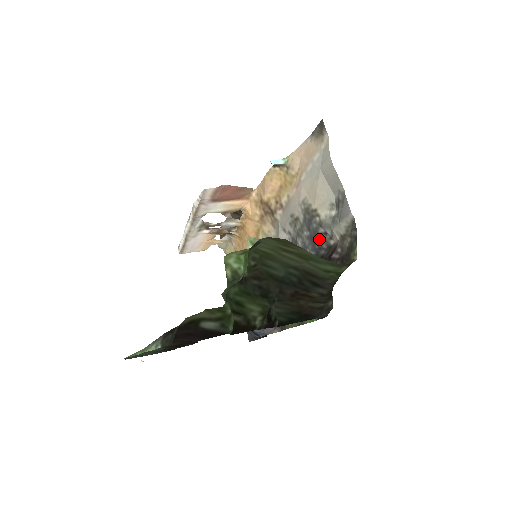
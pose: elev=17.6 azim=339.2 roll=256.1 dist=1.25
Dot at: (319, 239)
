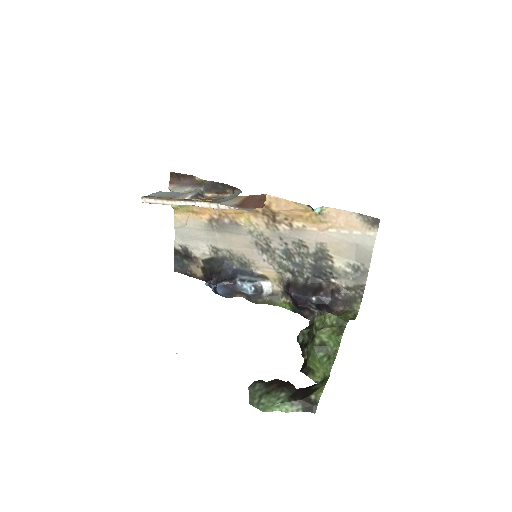
Dot at: (323, 273)
